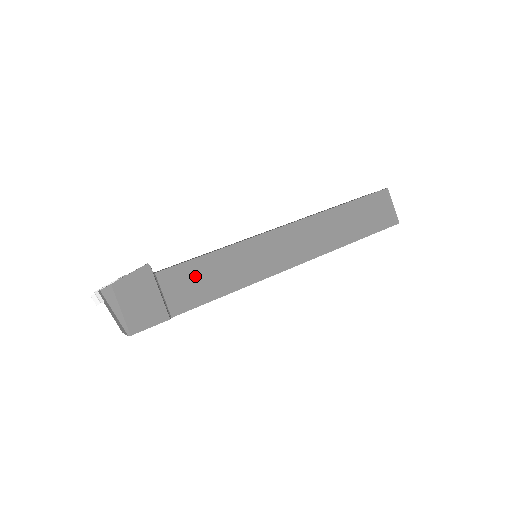
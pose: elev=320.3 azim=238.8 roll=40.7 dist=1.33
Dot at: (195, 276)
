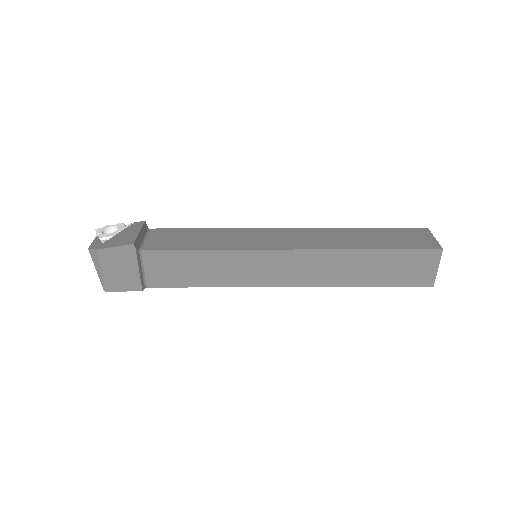
Dot at: (178, 264)
